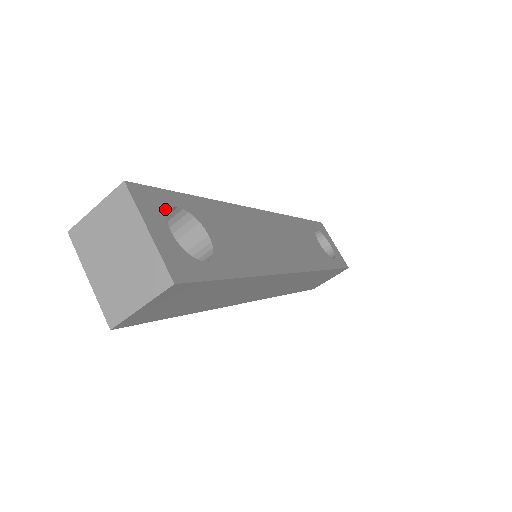
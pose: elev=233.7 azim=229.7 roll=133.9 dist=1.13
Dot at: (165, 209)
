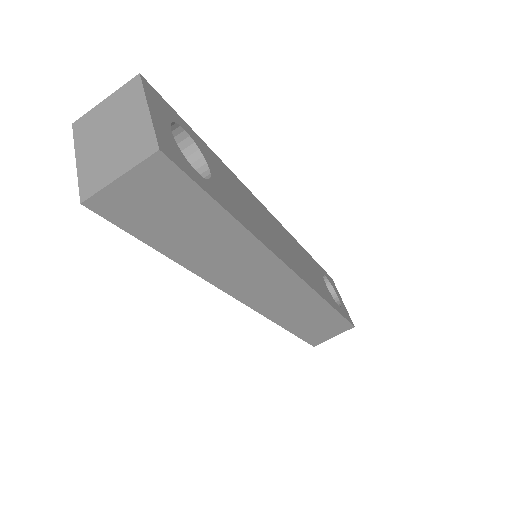
Dot at: (172, 119)
